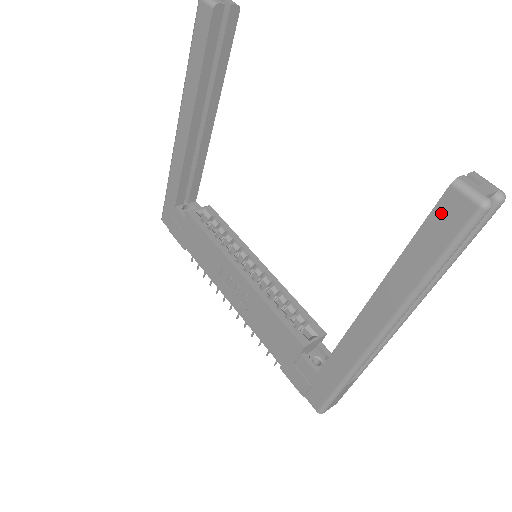
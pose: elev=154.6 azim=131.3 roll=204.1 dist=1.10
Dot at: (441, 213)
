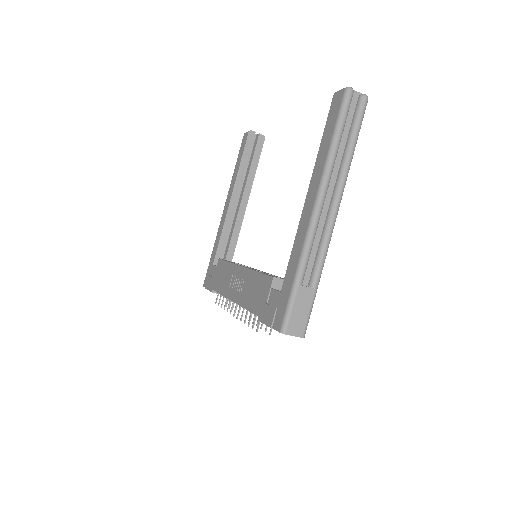
Dot at: (332, 109)
